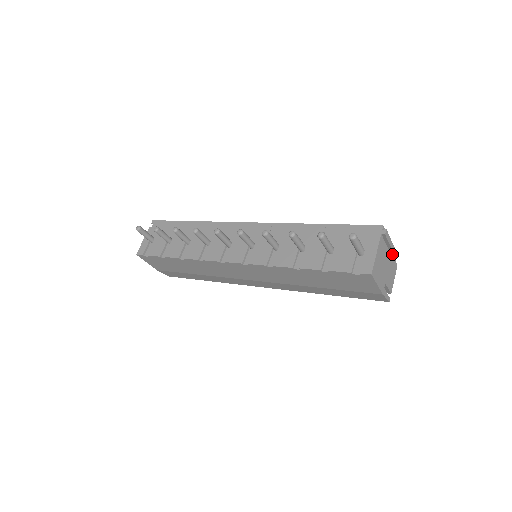
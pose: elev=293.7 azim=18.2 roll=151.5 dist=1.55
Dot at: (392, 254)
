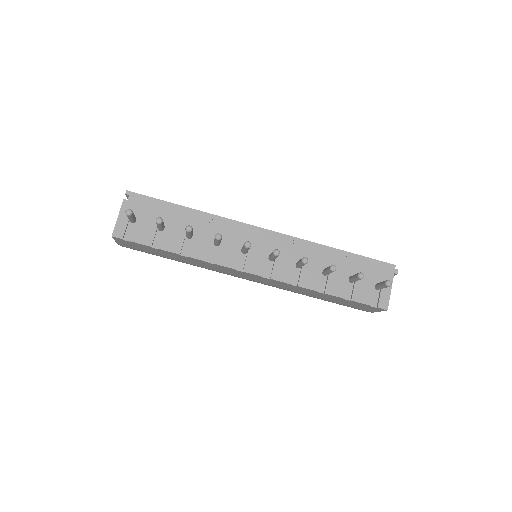
Dot at: occluded
